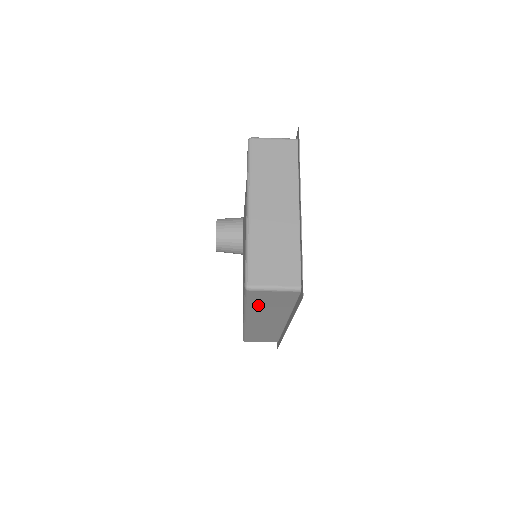
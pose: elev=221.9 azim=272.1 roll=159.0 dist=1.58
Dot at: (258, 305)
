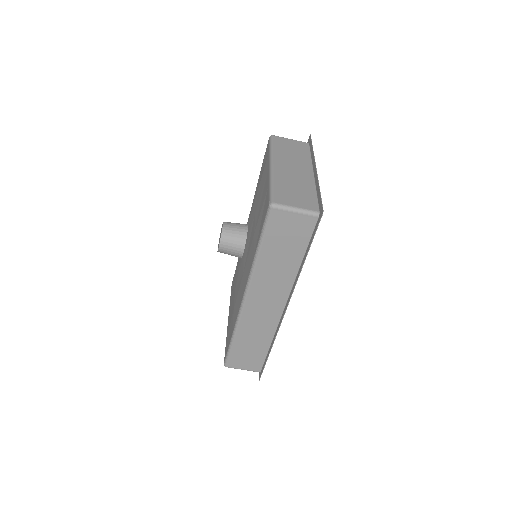
Dot at: (271, 249)
